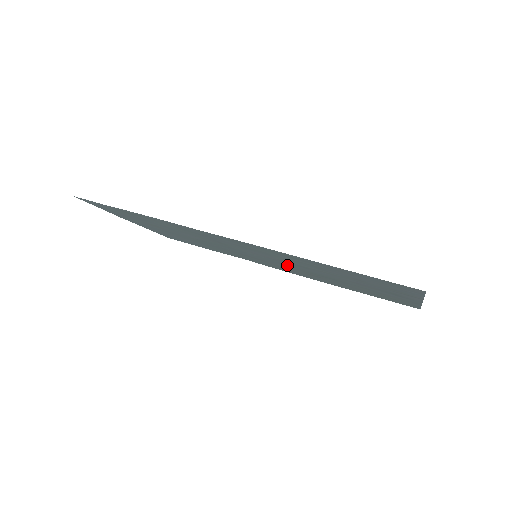
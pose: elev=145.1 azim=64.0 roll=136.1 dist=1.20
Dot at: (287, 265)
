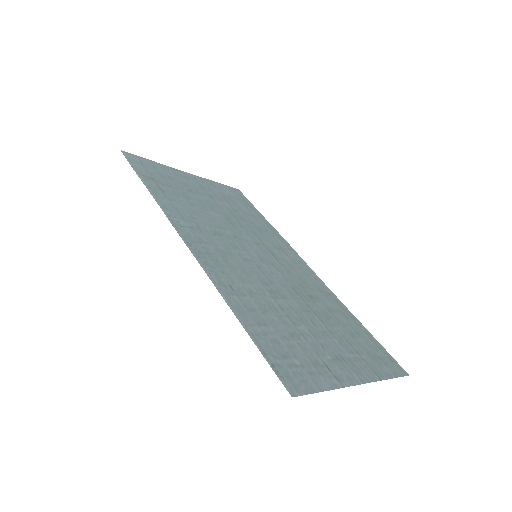
Dot at: (279, 277)
